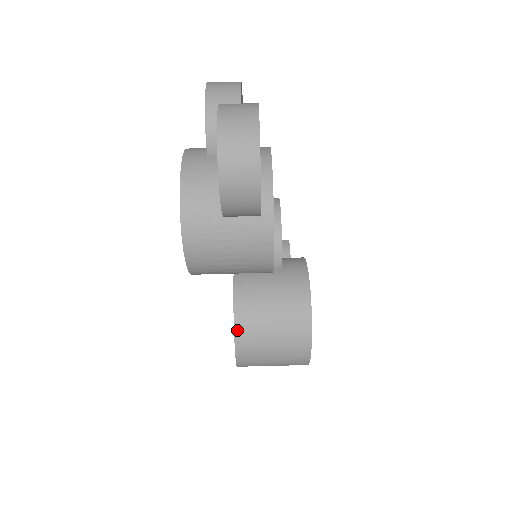
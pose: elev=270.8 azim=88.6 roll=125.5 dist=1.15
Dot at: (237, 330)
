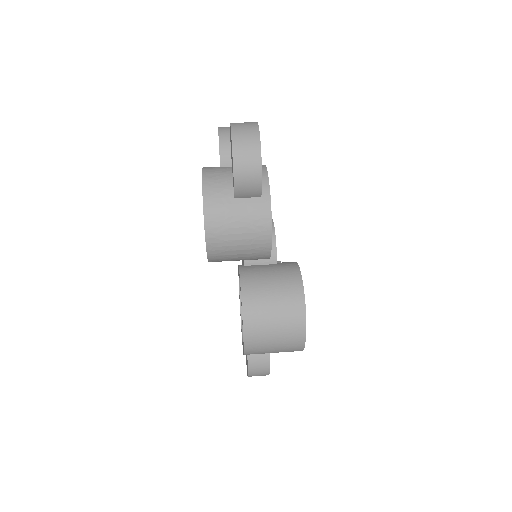
Dot at: (244, 305)
